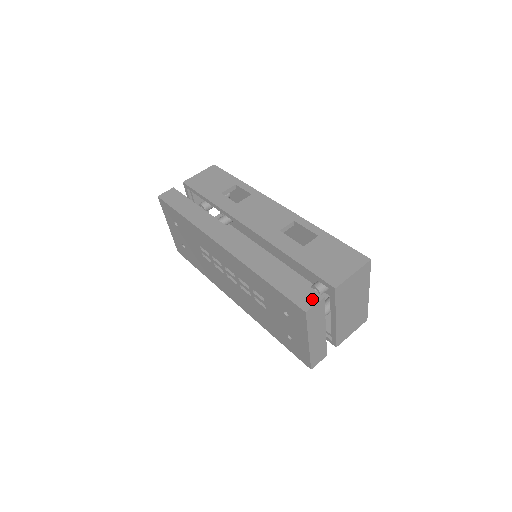
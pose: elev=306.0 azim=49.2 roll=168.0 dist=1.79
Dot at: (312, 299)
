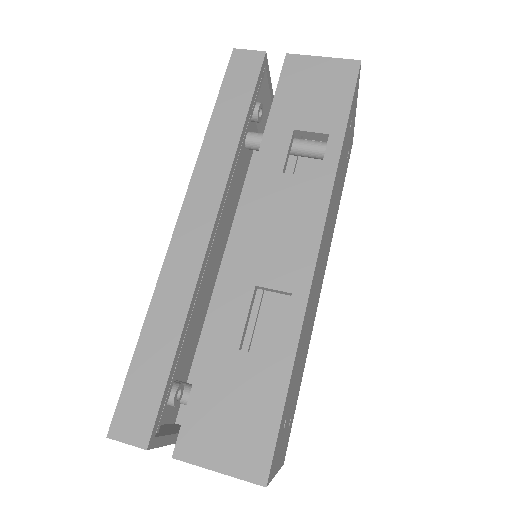
Dot at: (134, 432)
